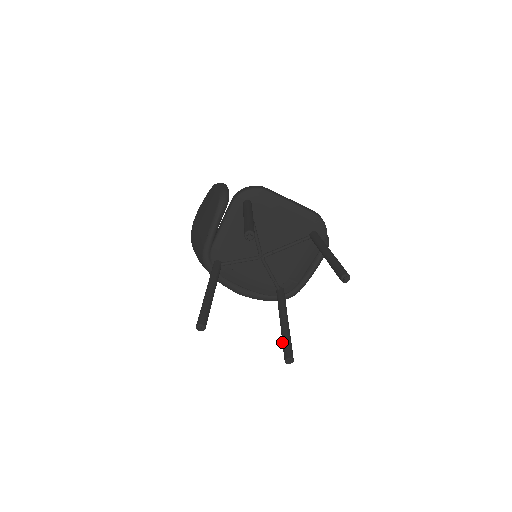
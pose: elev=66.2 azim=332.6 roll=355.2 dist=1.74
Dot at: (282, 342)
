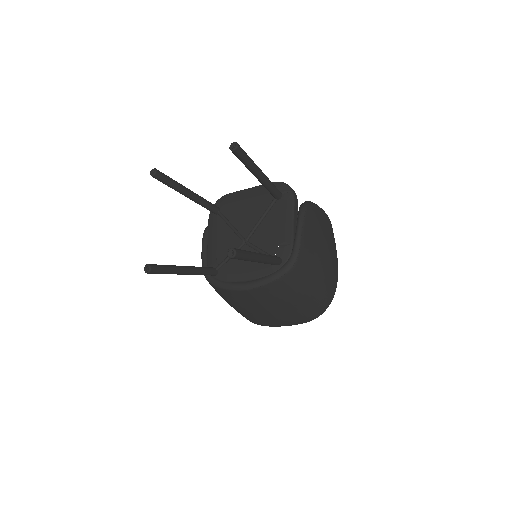
Dot at: occluded
